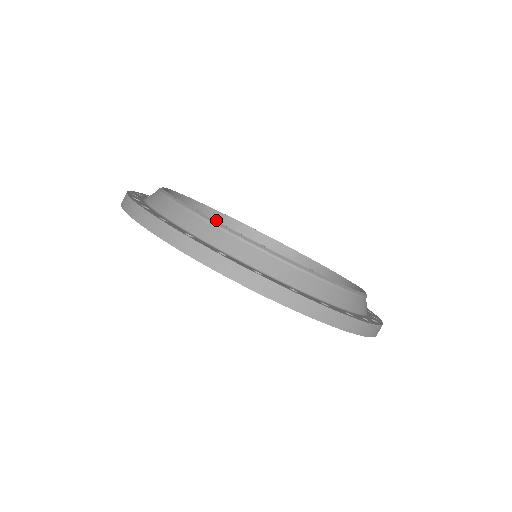
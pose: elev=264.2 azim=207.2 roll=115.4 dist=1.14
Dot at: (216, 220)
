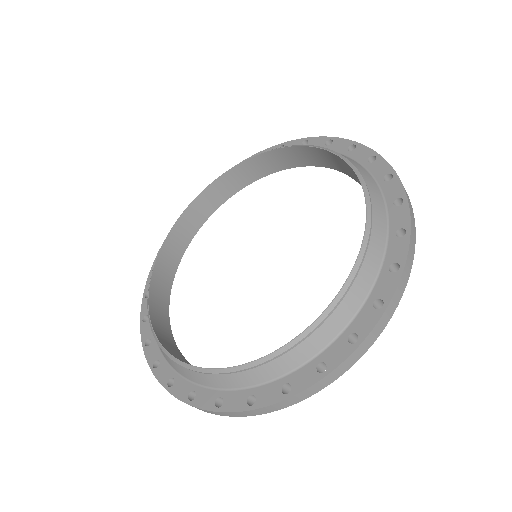
Dot at: (192, 215)
